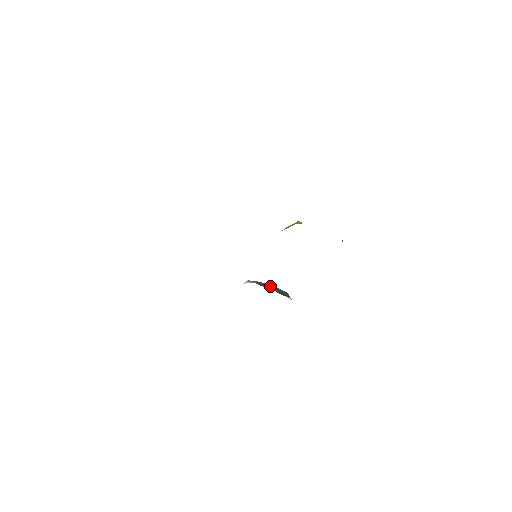
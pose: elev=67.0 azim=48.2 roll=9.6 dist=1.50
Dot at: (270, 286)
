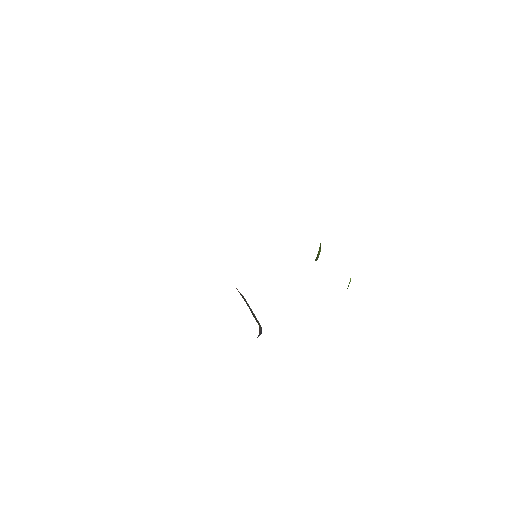
Dot at: occluded
